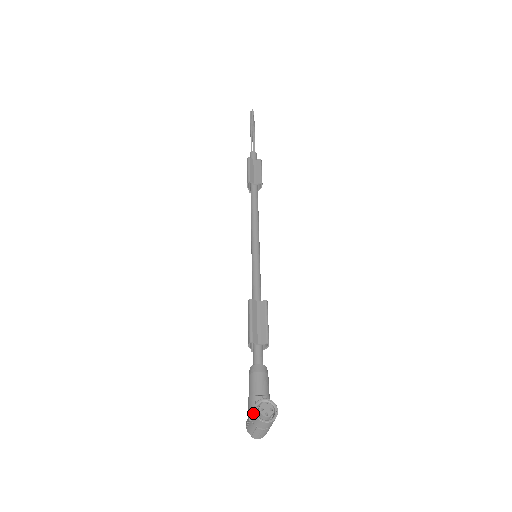
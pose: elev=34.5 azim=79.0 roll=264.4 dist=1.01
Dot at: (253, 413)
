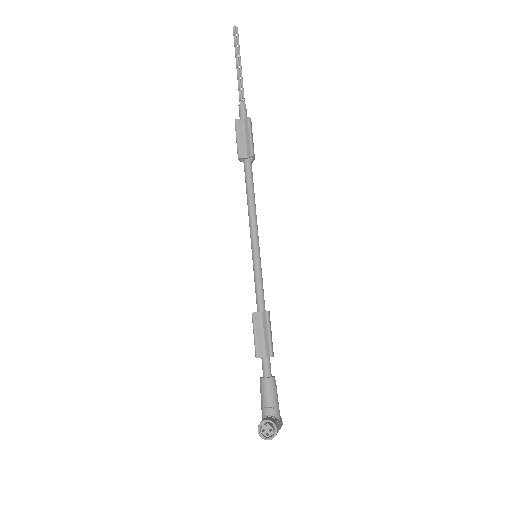
Dot at: (258, 431)
